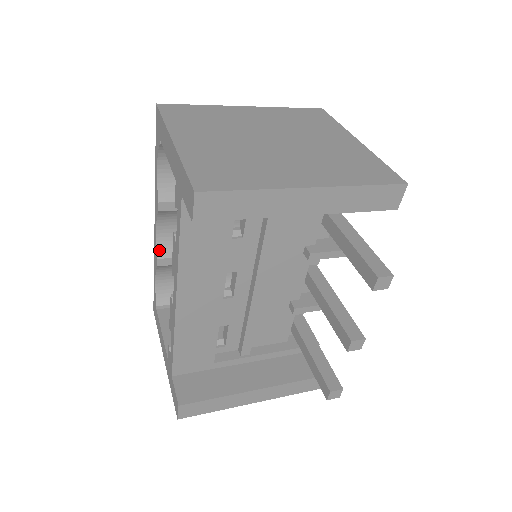
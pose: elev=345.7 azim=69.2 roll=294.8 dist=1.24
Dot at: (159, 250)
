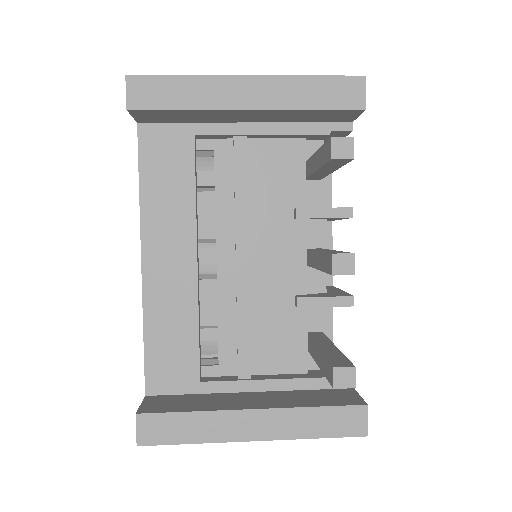
Dot at: occluded
